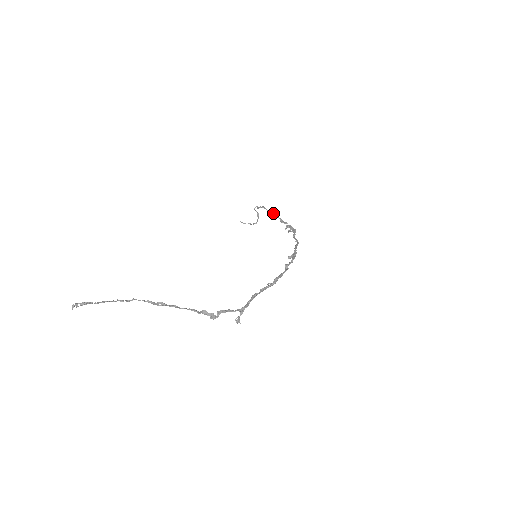
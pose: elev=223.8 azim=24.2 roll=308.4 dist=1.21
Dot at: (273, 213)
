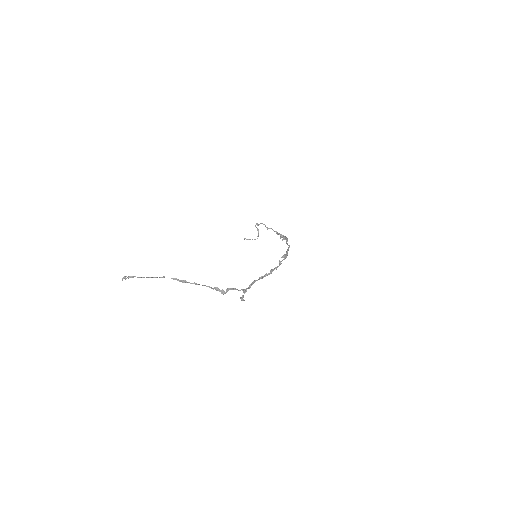
Dot at: (270, 228)
